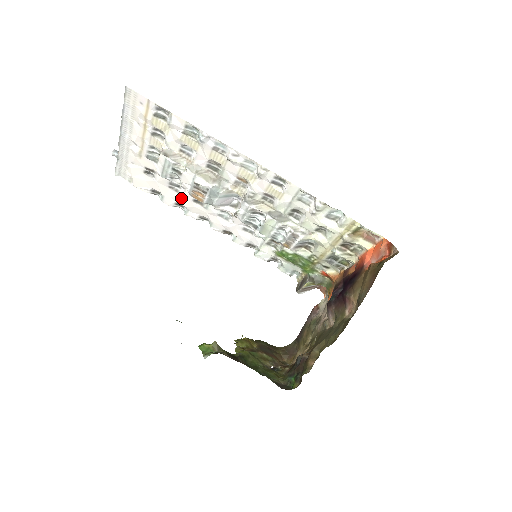
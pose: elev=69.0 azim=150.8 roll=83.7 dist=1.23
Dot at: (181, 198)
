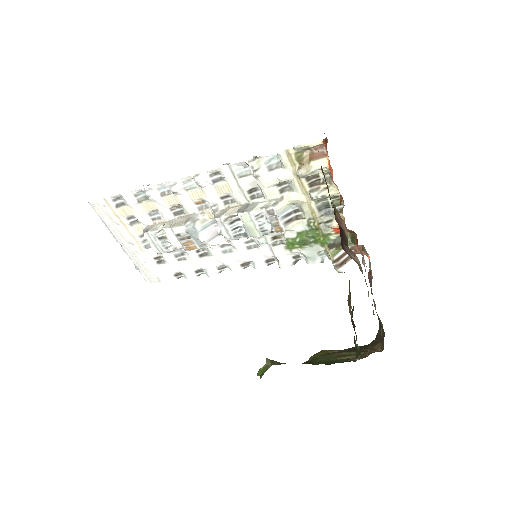
Dot at: (192, 263)
